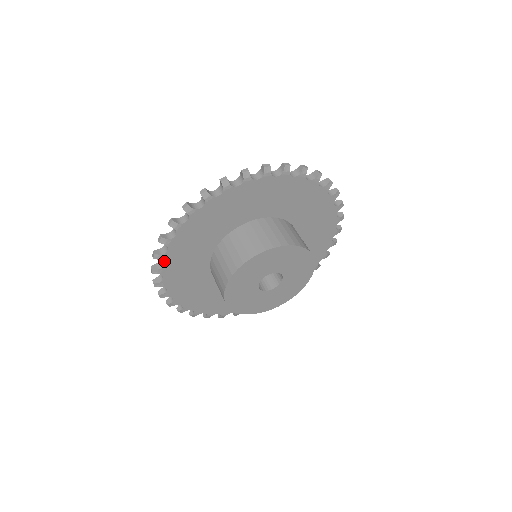
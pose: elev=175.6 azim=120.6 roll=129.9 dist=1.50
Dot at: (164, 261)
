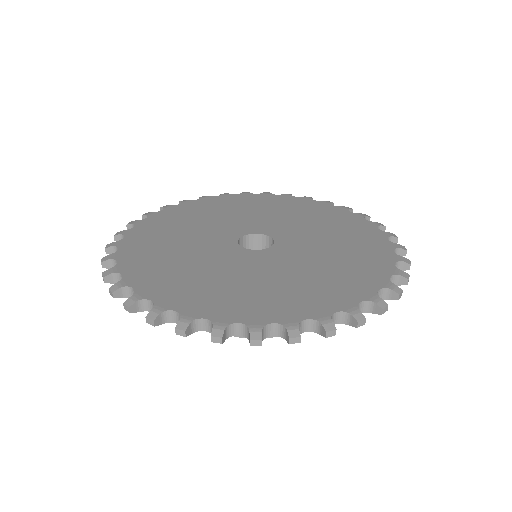
Dot at: occluded
